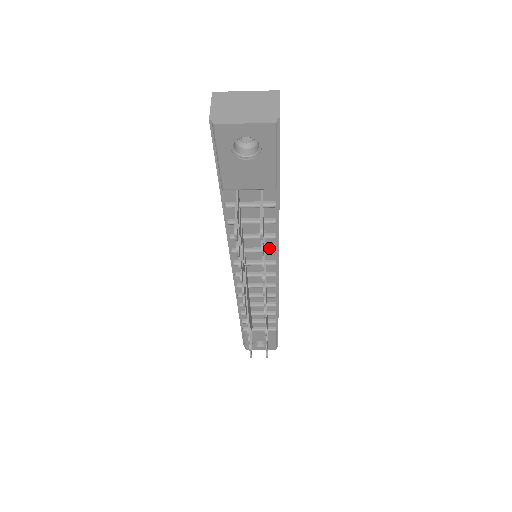
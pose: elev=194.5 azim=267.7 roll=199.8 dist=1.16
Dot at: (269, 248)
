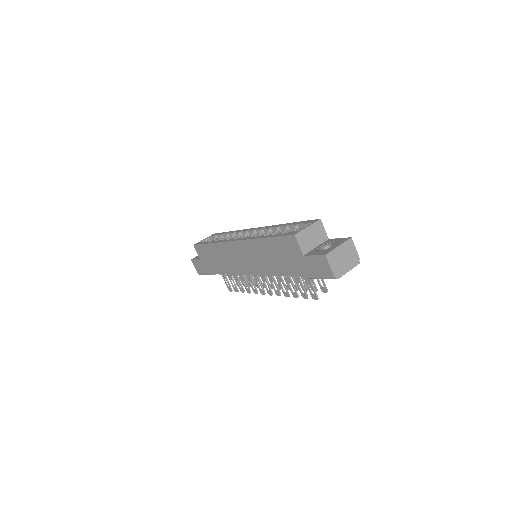
Dot at: occluded
